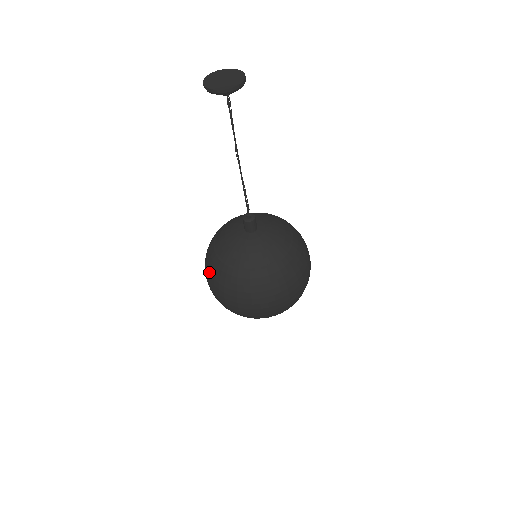
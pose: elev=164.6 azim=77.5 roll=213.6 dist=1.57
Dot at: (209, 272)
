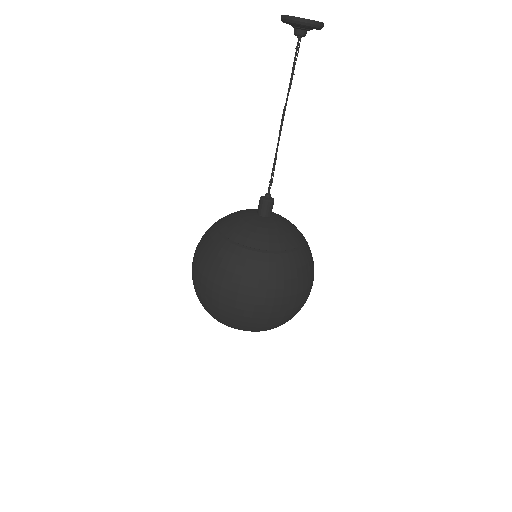
Dot at: (215, 264)
